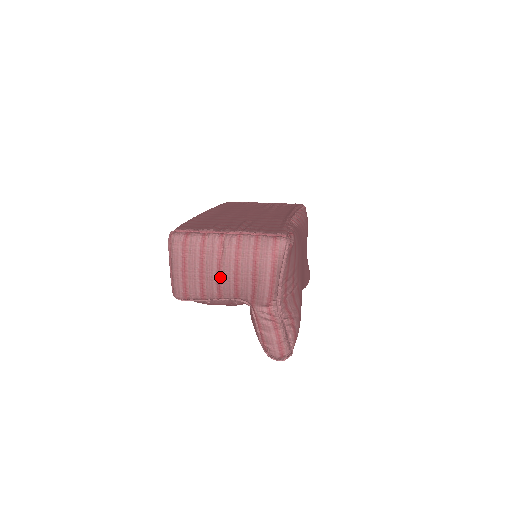
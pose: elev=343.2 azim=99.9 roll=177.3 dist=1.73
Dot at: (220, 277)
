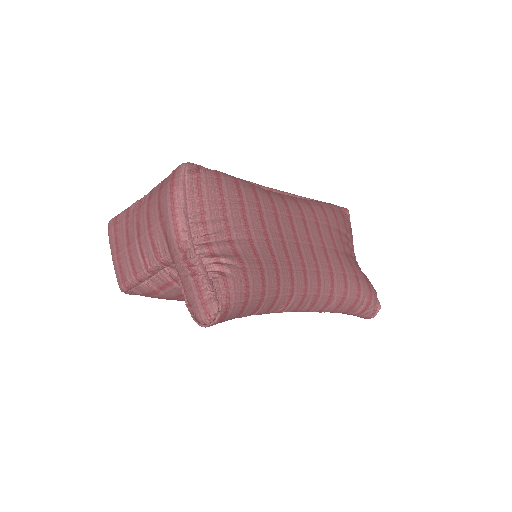
Dot at: (140, 241)
